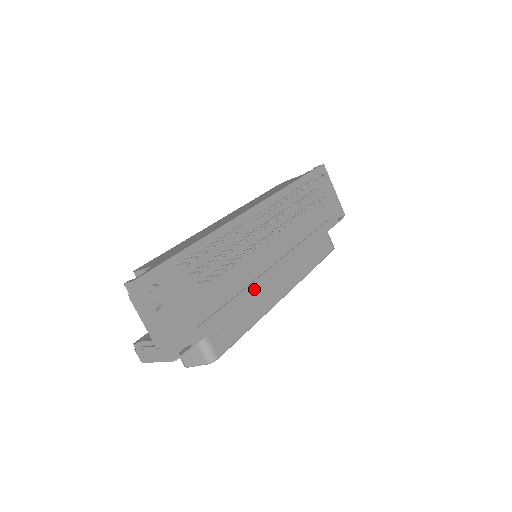
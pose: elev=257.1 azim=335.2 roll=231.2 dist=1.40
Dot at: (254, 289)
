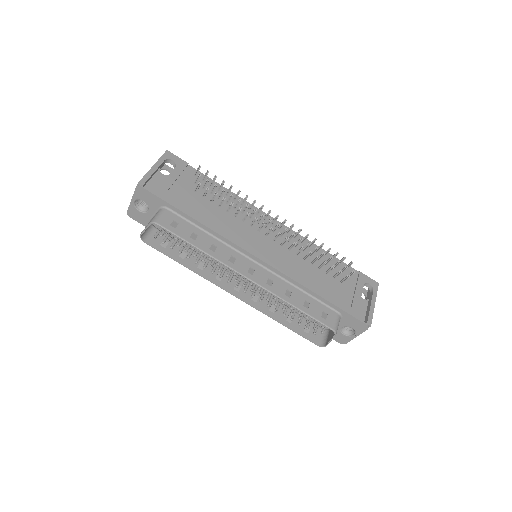
Dot at: (225, 235)
